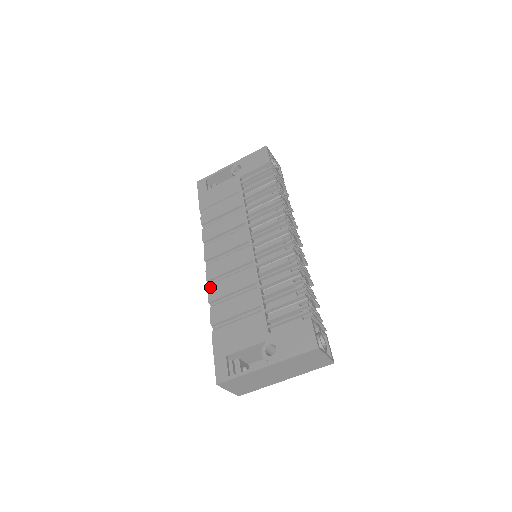
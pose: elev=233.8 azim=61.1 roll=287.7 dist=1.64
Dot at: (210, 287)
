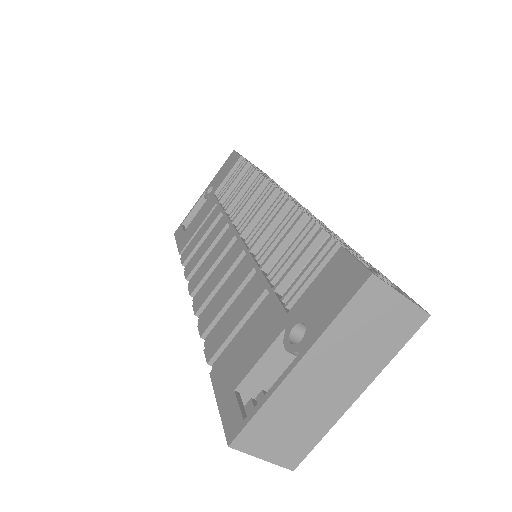
Dot at: (200, 319)
